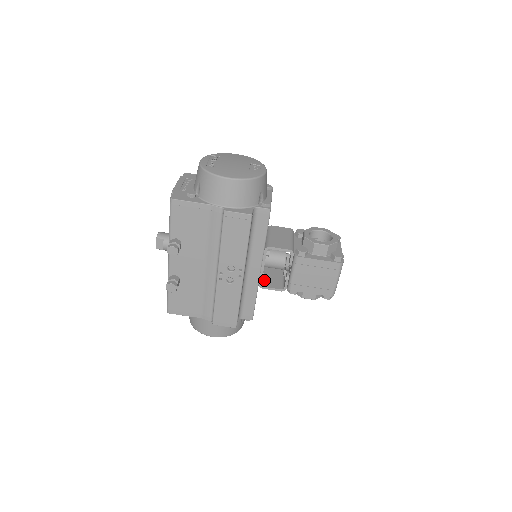
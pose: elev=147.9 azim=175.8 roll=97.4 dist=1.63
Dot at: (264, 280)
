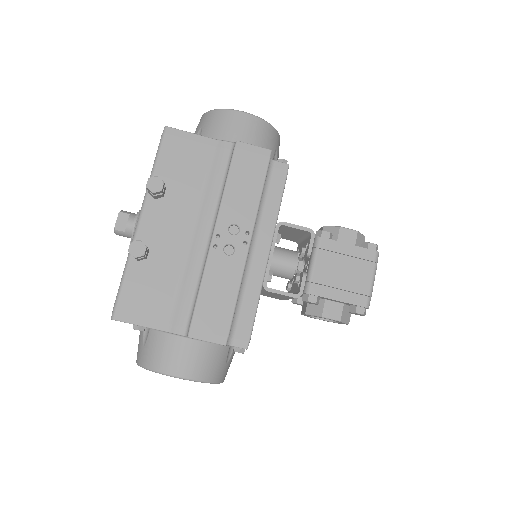
Dot at: occluded
